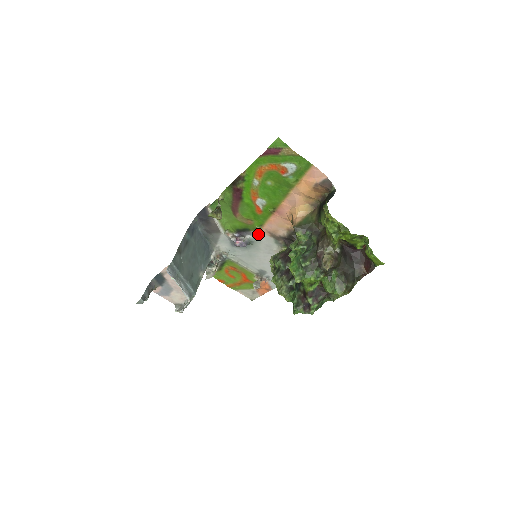
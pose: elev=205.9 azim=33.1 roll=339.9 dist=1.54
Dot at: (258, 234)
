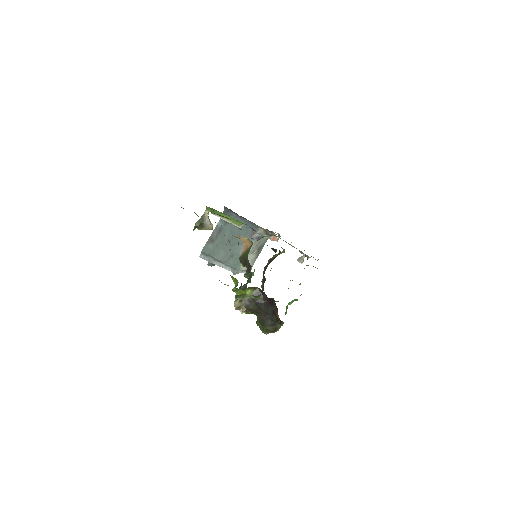
Dot at: occluded
